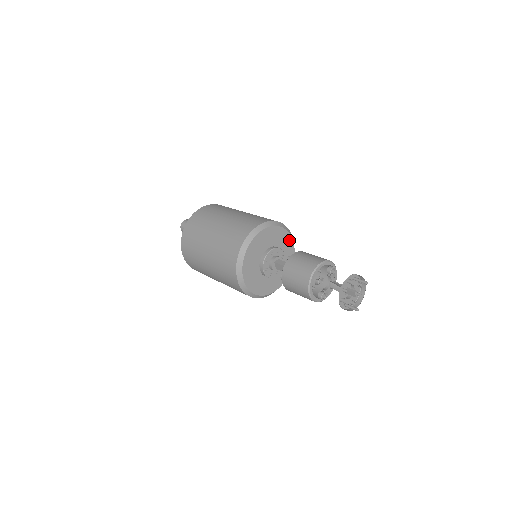
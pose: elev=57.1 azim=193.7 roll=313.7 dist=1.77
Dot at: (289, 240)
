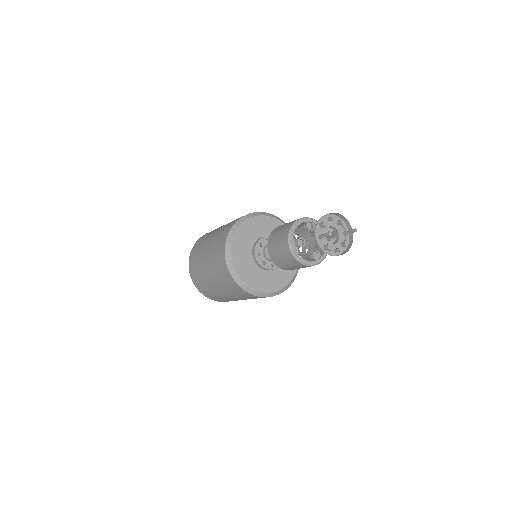
Dot at: occluded
